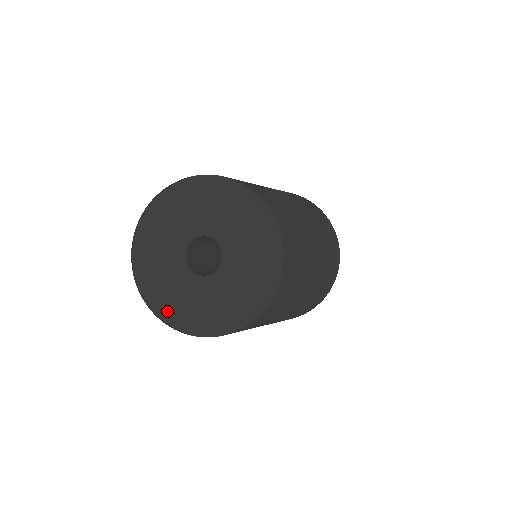
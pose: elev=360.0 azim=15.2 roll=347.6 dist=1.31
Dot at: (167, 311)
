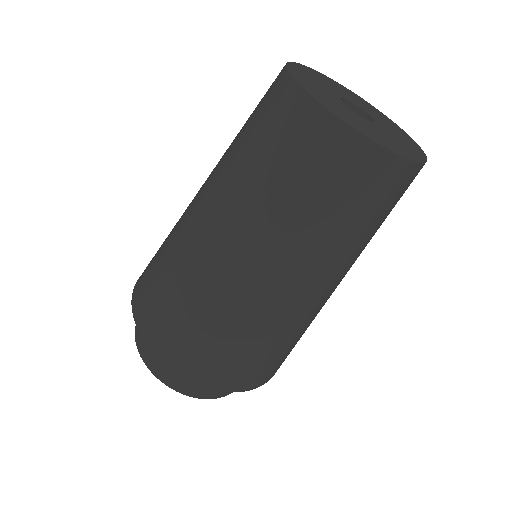
Dot at: (297, 72)
